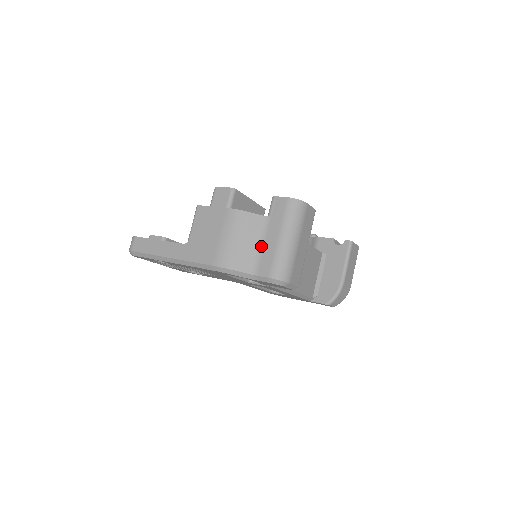
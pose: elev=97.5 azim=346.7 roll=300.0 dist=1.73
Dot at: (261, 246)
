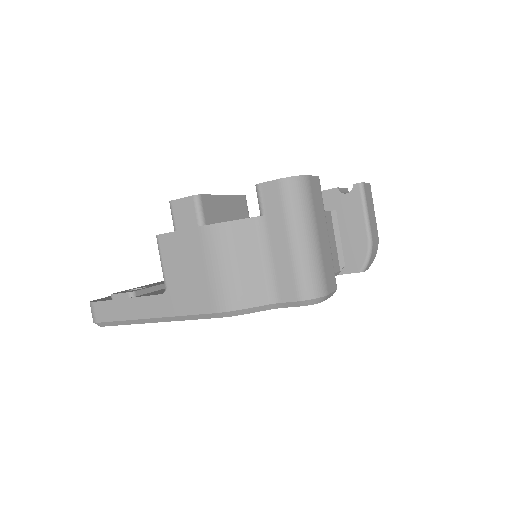
Dot at: (269, 261)
